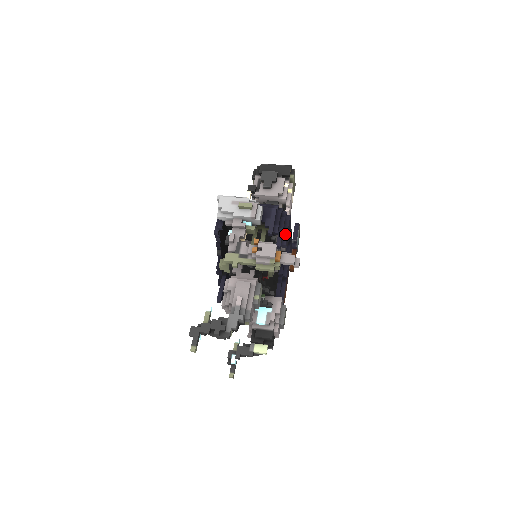
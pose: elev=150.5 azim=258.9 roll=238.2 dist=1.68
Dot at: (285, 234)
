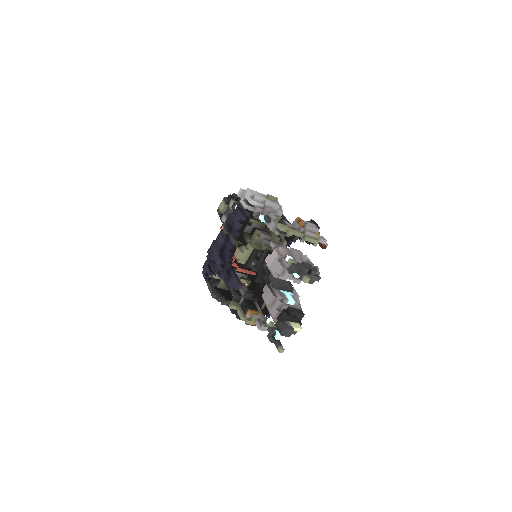
Dot at: occluded
